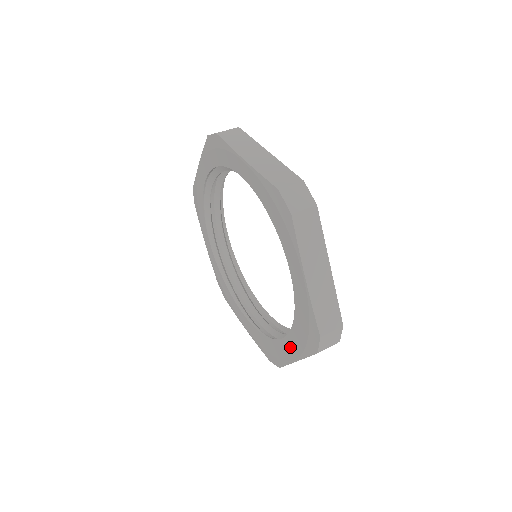
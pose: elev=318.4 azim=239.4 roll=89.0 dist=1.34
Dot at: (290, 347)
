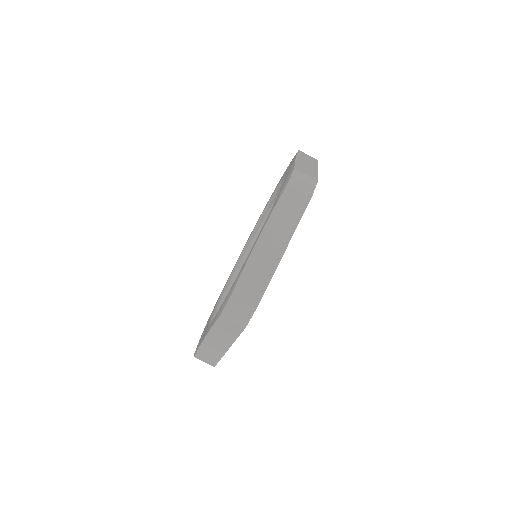
Dot at: occluded
